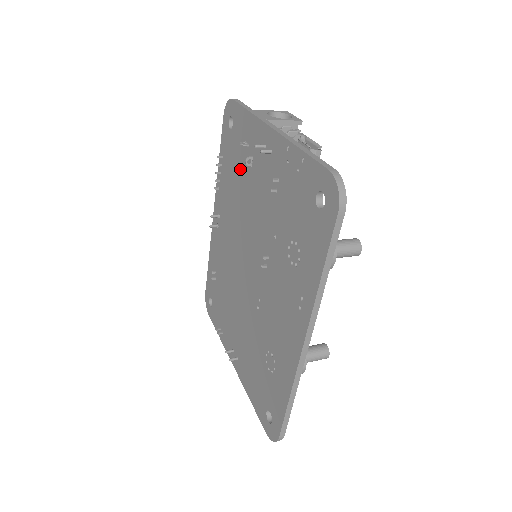
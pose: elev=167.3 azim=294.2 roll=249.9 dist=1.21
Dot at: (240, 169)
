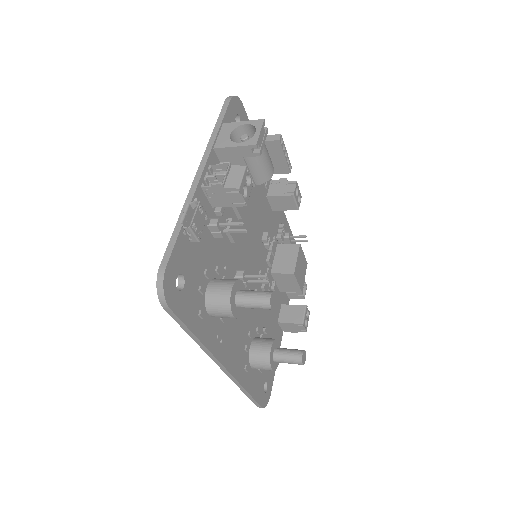
Dot at: occluded
